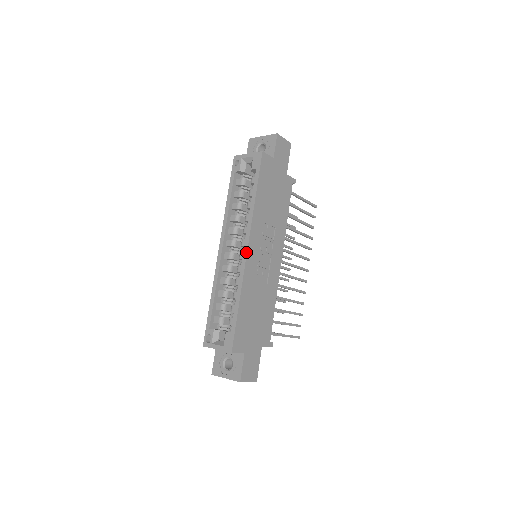
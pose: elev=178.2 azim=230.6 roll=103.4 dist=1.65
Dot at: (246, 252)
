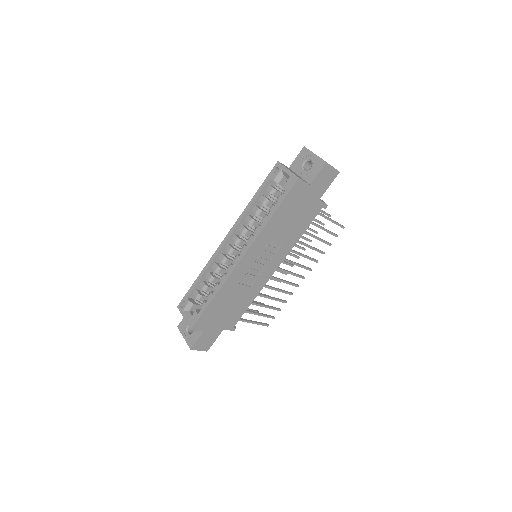
Dot at: (239, 260)
